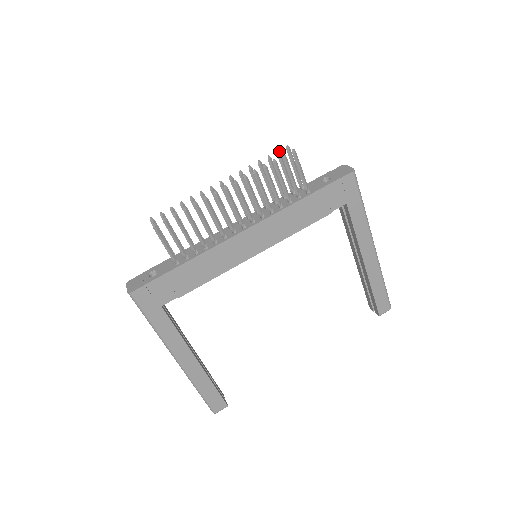
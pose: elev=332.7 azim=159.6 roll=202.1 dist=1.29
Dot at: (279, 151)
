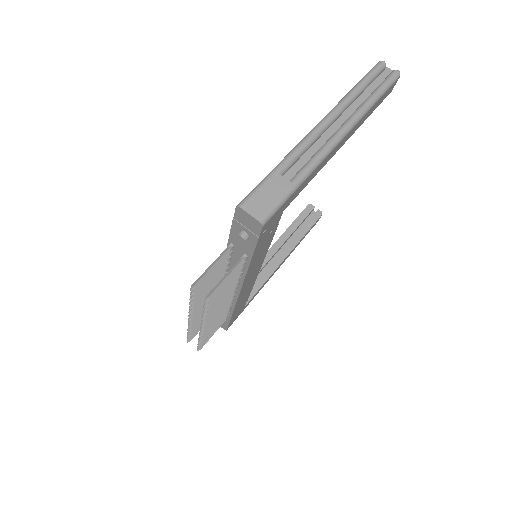
Dot at: (191, 294)
